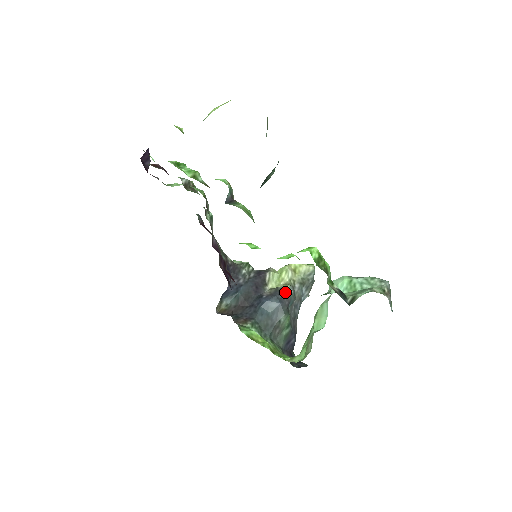
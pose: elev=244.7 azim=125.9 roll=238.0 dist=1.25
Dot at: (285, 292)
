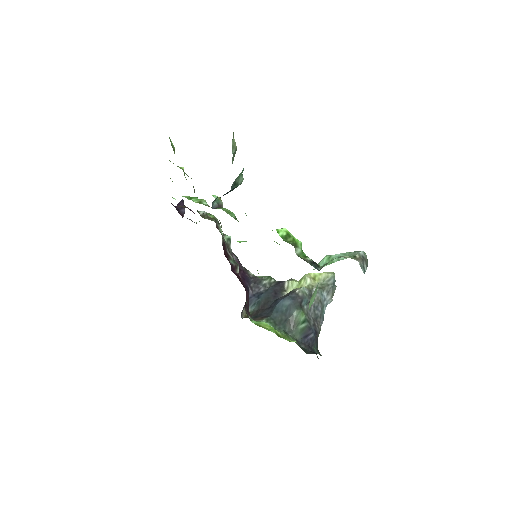
Dot at: (298, 292)
